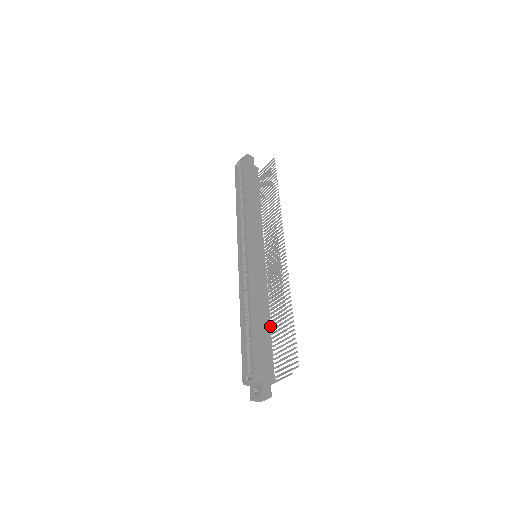
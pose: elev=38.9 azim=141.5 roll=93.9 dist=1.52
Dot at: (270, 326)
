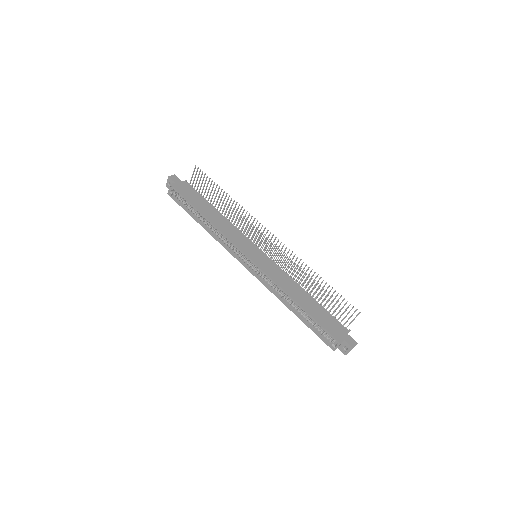
Dot at: (313, 298)
